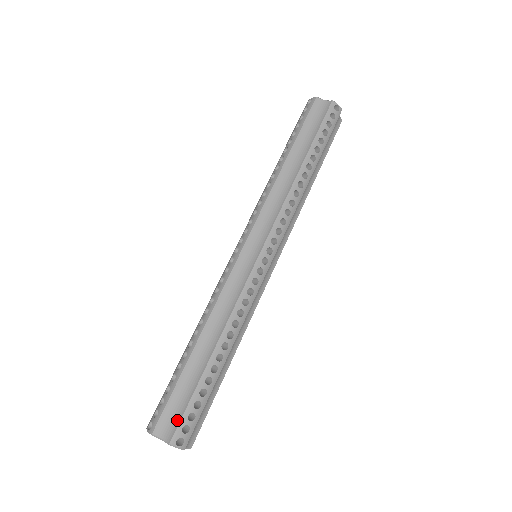
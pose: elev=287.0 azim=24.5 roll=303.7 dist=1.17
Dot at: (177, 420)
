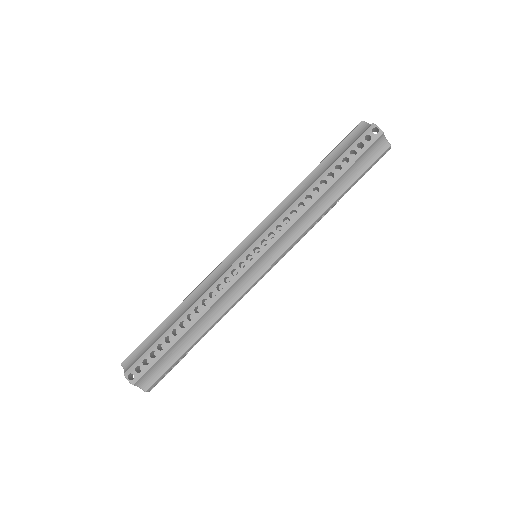
Dot at: (137, 360)
